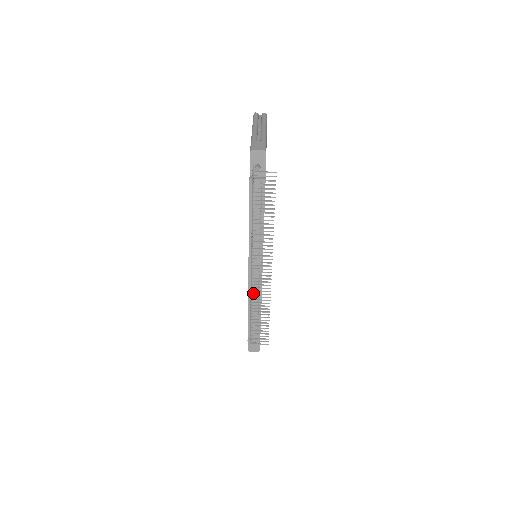
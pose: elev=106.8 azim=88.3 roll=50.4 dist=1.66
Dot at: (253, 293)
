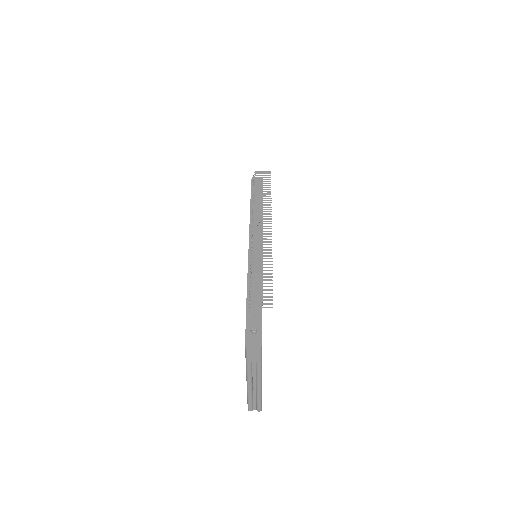
Dot at: (253, 250)
